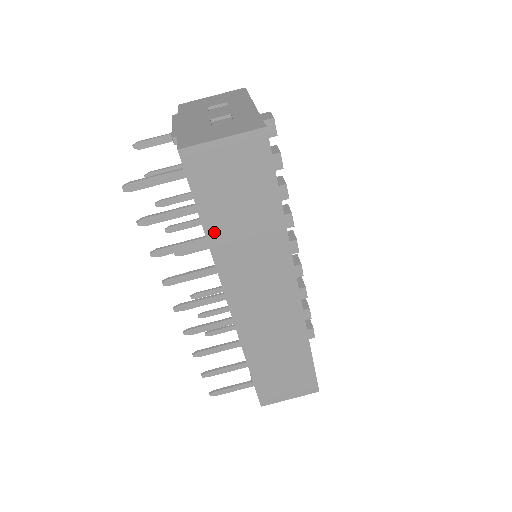
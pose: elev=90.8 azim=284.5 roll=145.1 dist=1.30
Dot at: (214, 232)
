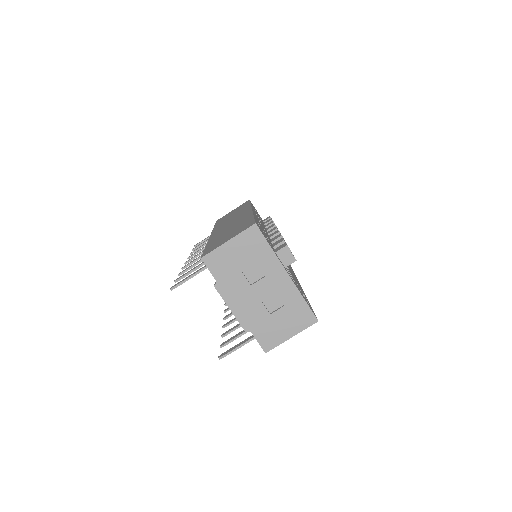
Dot at: occluded
